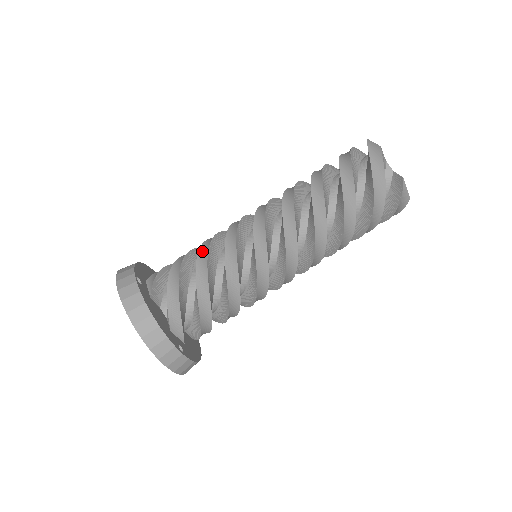
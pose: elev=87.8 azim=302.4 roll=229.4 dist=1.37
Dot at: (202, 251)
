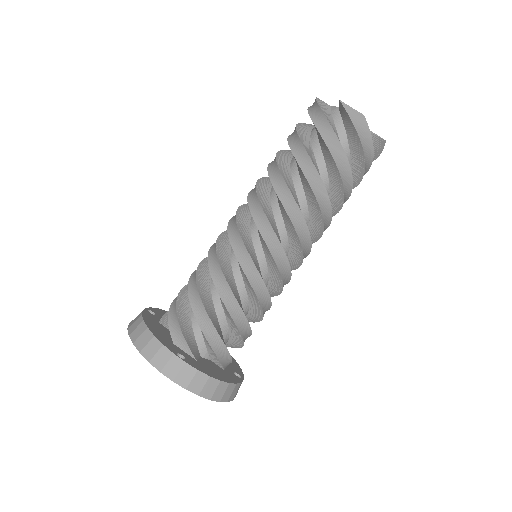
Dot at: (222, 291)
